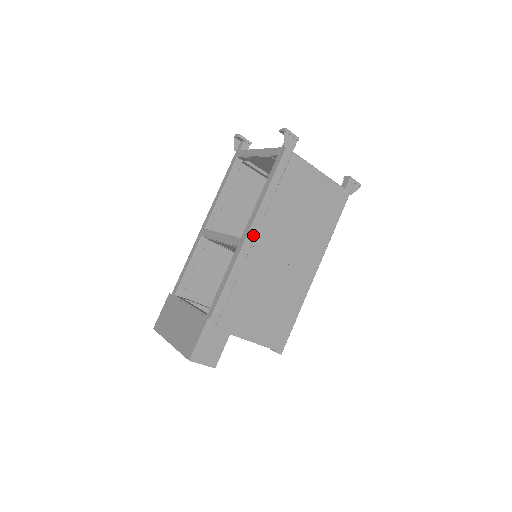
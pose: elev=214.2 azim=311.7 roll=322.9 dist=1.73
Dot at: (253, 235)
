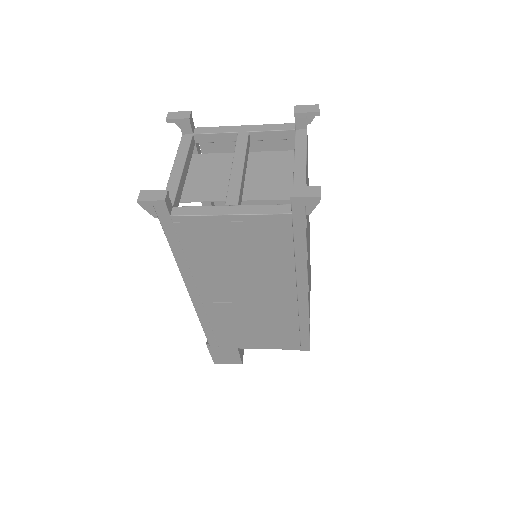
Dot at: (195, 293)
